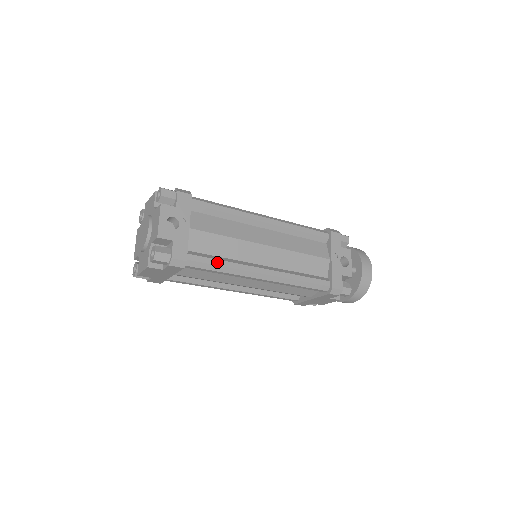
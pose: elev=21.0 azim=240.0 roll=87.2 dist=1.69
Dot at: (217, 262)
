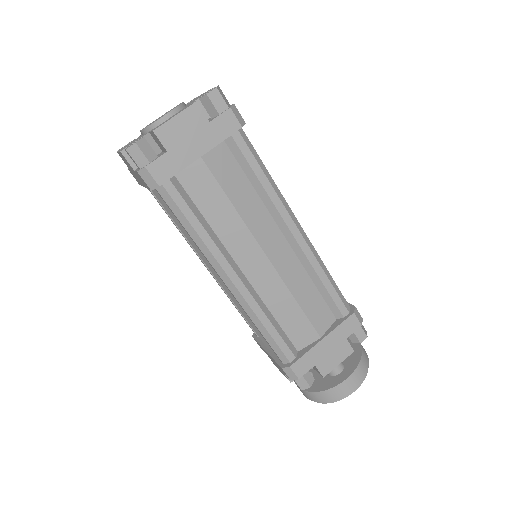
Dot at: (263, 166)
